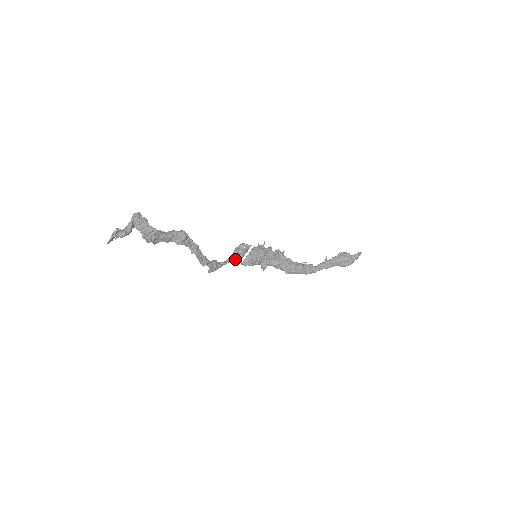
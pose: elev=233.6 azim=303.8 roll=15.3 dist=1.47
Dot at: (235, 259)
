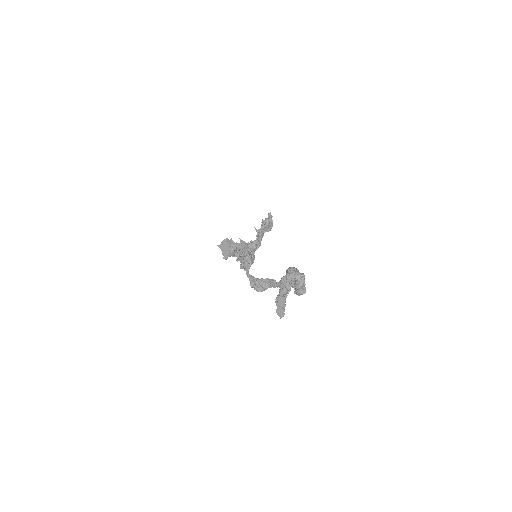
Dot at: (249, 268)
